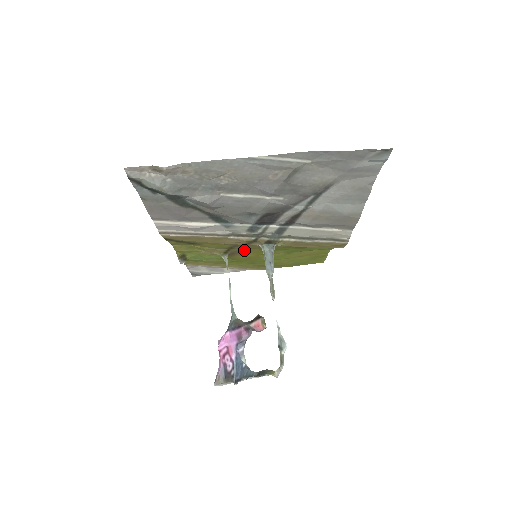
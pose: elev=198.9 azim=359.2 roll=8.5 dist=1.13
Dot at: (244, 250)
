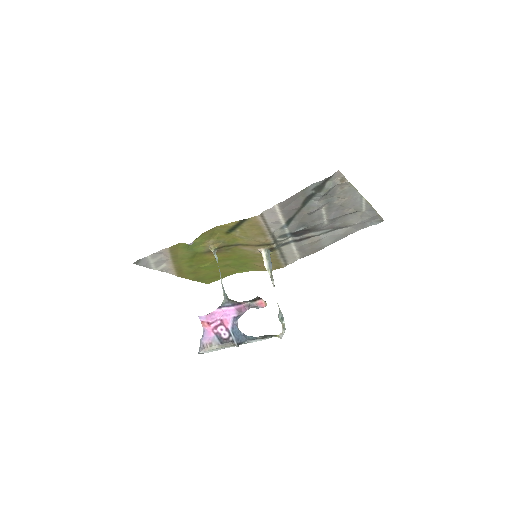
Dot at: (226, 251)
